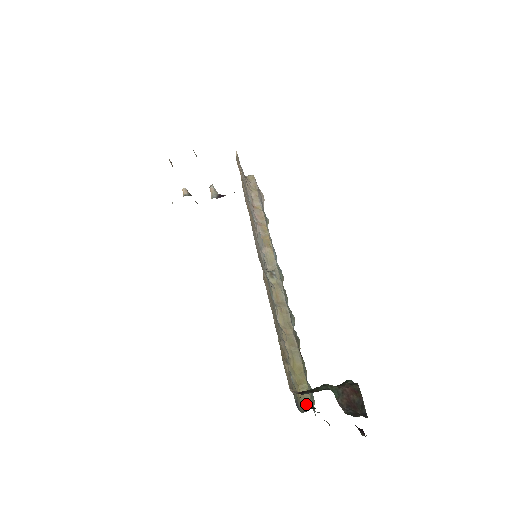
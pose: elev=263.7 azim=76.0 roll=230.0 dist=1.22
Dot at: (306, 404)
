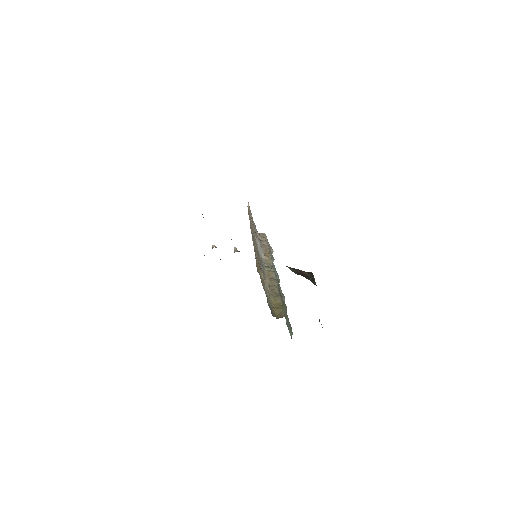
Dot at: (280, 317)
